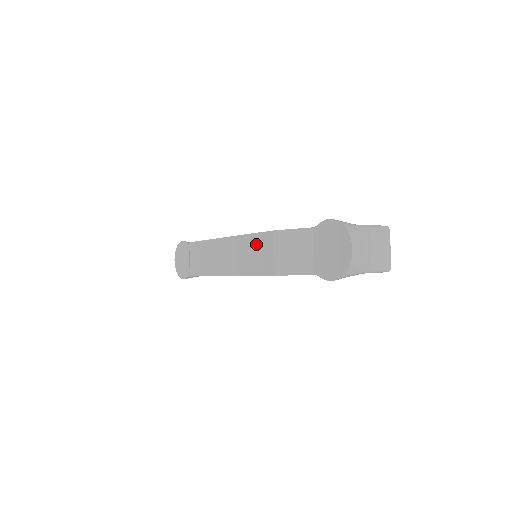
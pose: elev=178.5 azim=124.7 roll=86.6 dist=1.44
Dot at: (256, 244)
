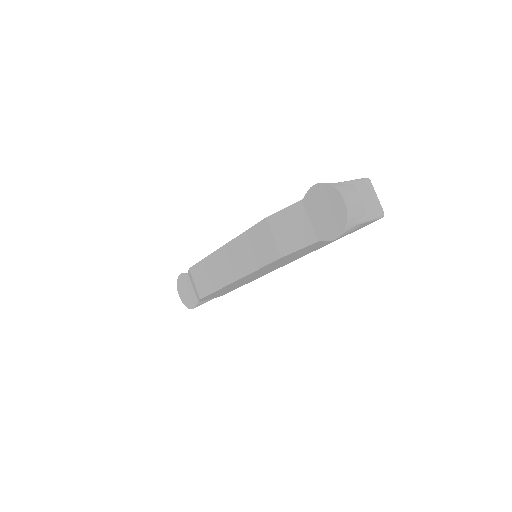
Dot at: (254, 238)
